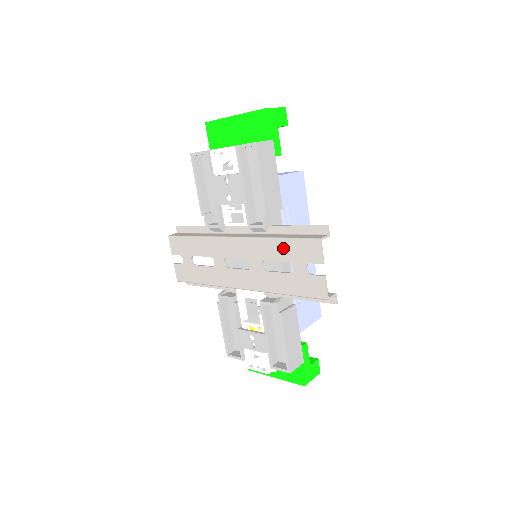
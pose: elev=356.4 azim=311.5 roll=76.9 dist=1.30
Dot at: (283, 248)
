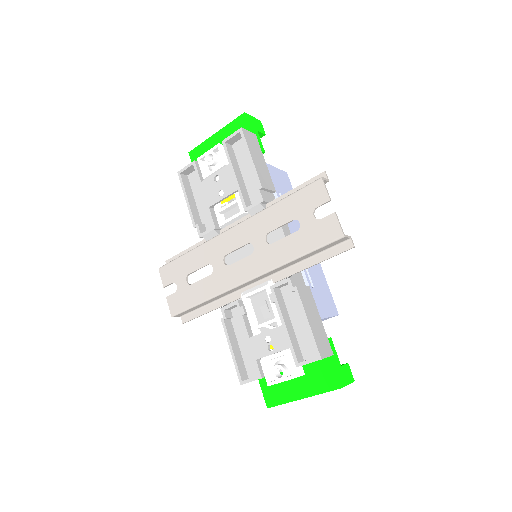
Dot at: (285, 208)
